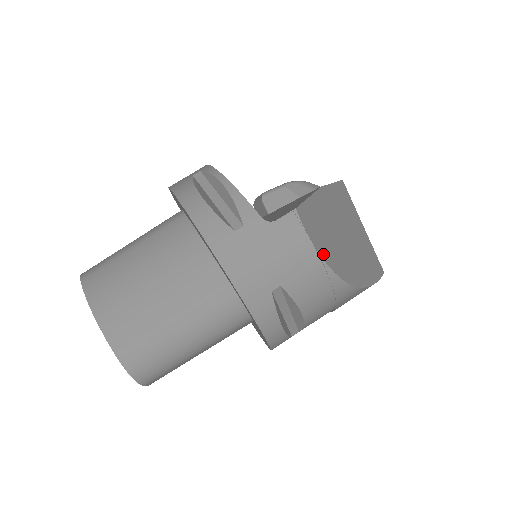
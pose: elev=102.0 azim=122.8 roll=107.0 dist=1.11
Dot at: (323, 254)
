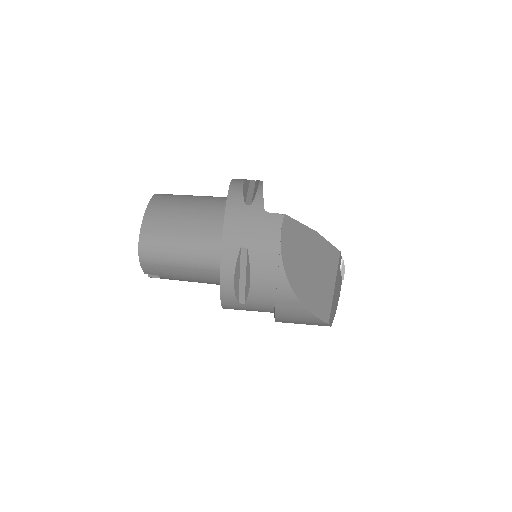
Dot at: (284, 250)
